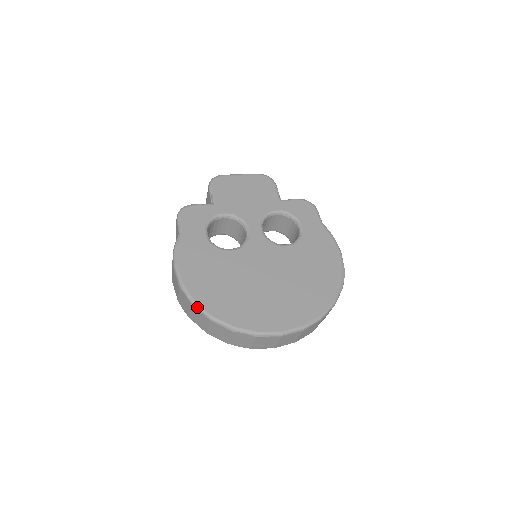
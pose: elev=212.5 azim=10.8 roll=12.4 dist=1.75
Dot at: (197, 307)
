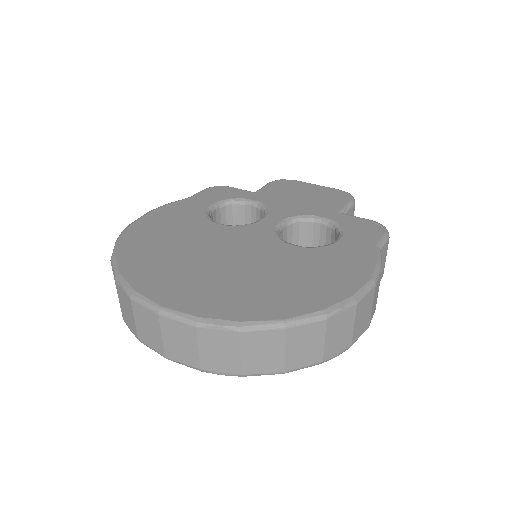
Dot at: (115, 244)
